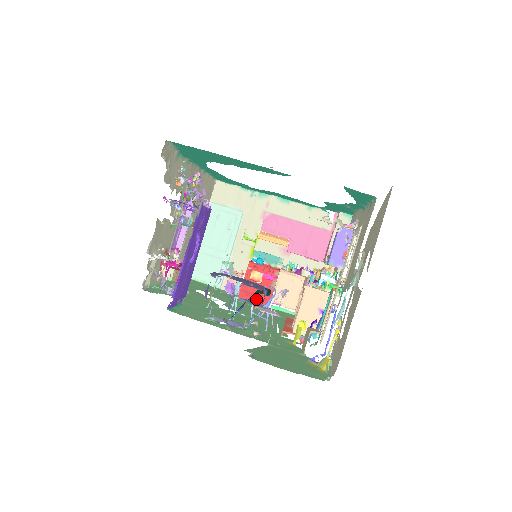
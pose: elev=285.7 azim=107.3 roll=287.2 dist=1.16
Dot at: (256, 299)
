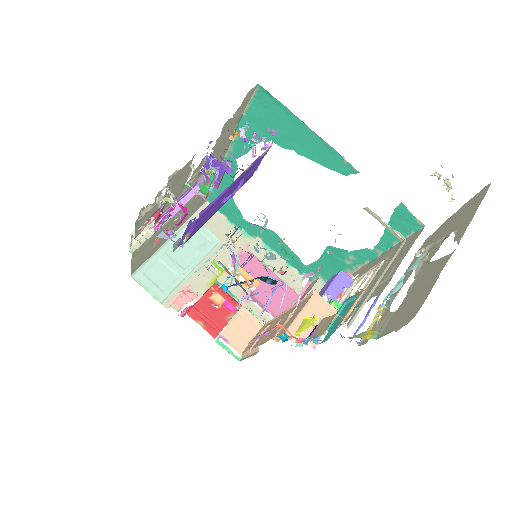
Dot at: (206, 323)
